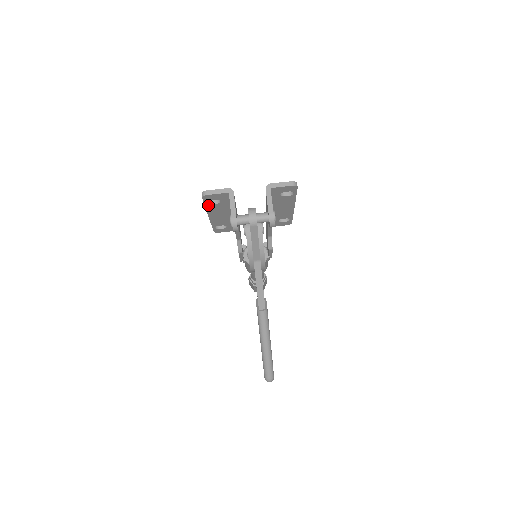
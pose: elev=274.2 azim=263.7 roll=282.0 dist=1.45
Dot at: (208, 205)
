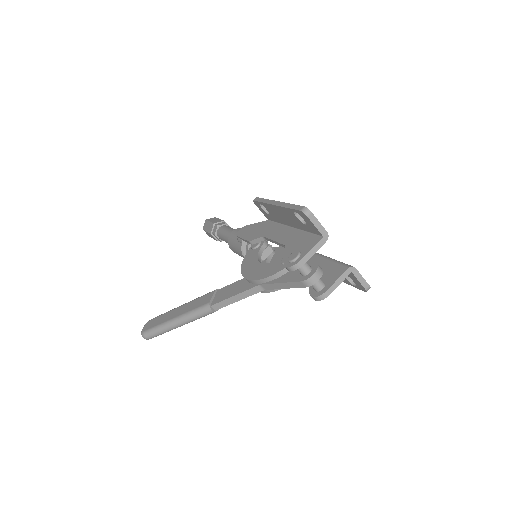
Dot at: (292, 211)
